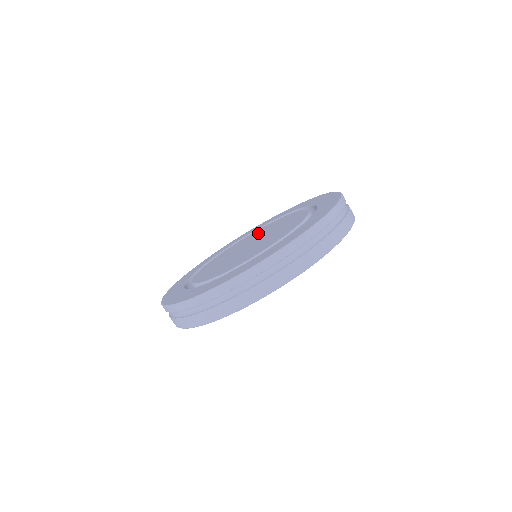
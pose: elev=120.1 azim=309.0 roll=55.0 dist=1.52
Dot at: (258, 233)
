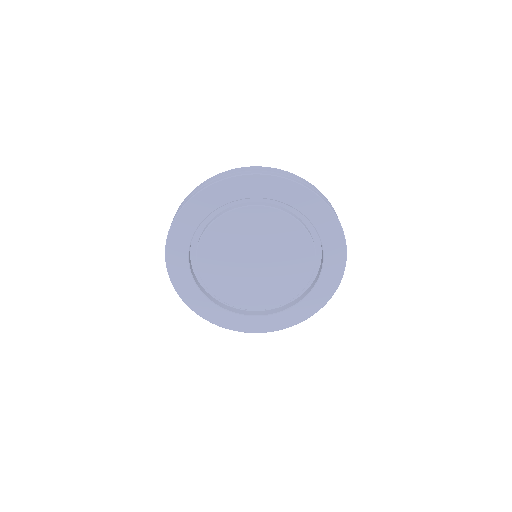
Dot at: (278, 235)
